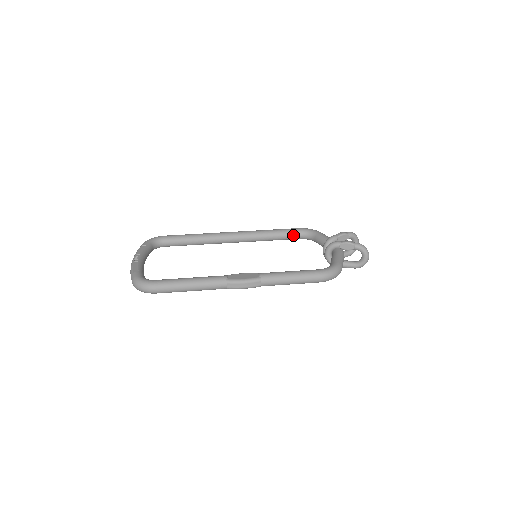
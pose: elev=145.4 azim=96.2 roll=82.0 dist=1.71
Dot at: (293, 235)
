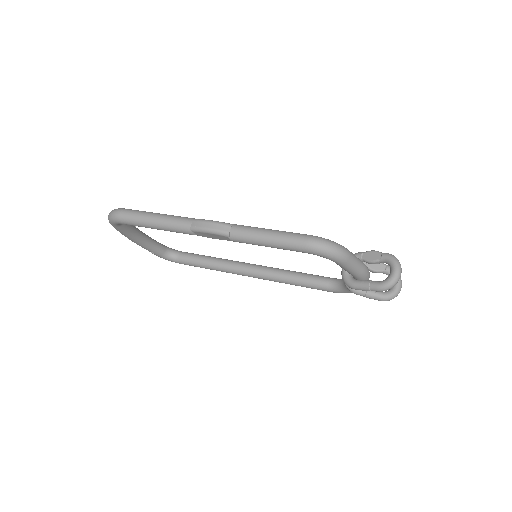
Dot at: (321, 280)
